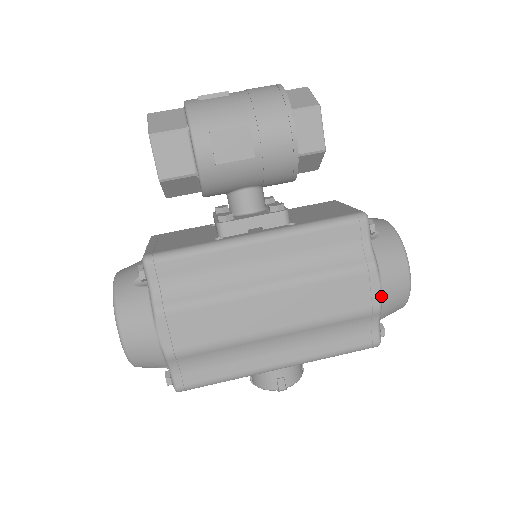
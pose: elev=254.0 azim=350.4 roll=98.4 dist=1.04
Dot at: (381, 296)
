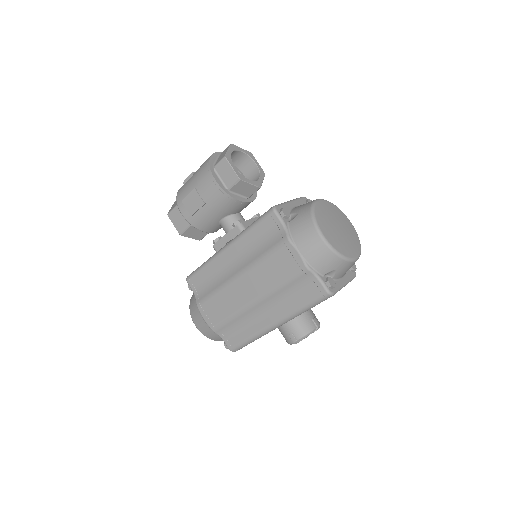
Dot at: (303, 259)
